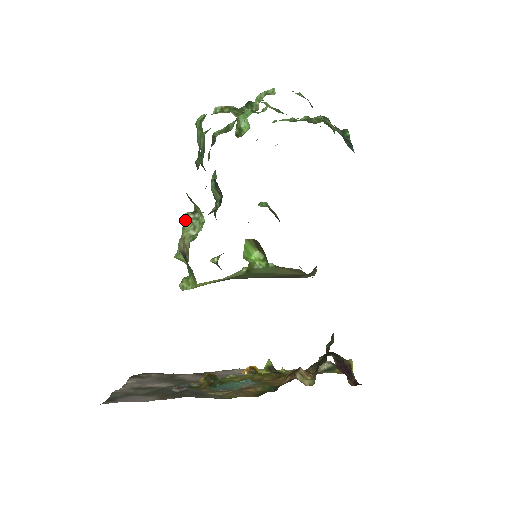
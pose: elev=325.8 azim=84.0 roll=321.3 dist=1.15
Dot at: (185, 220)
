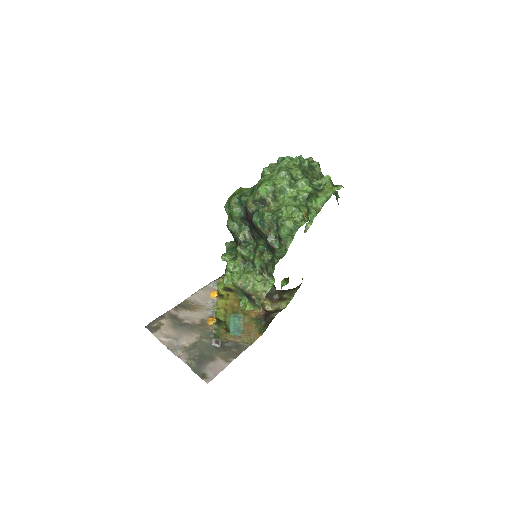
Dot at: (259, 282)
